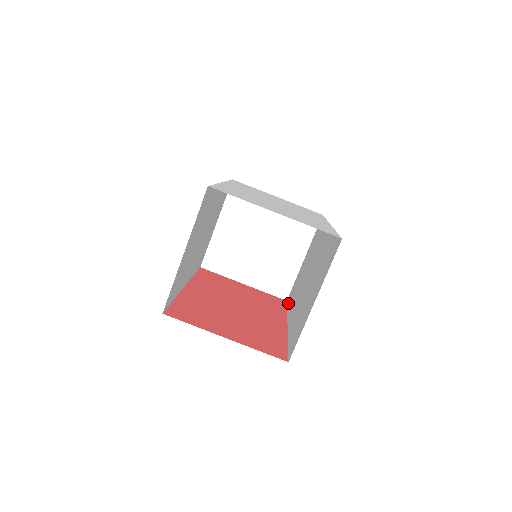
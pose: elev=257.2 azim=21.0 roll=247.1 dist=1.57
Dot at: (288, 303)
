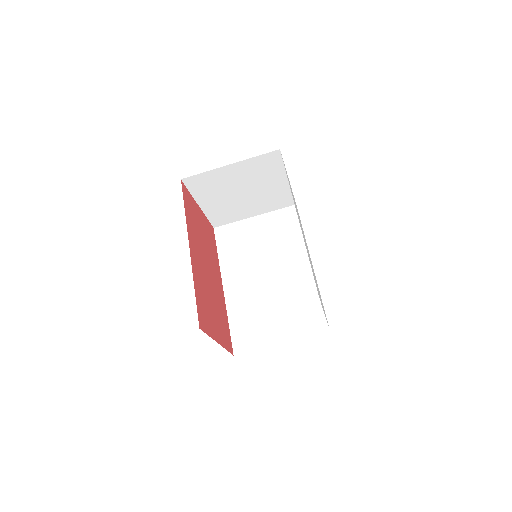
Dot at: (220, 243)
